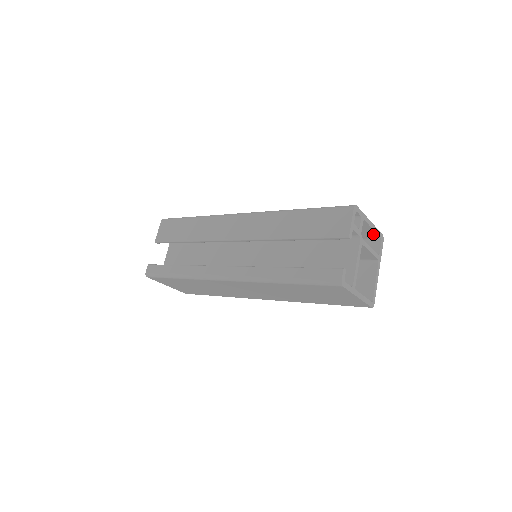
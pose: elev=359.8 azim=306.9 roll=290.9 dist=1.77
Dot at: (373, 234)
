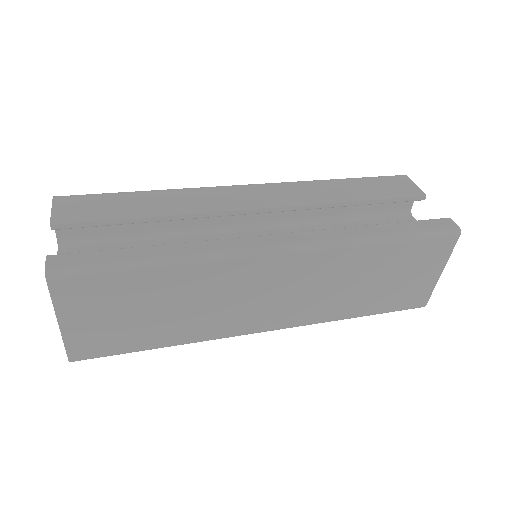
Dot at: occluded
